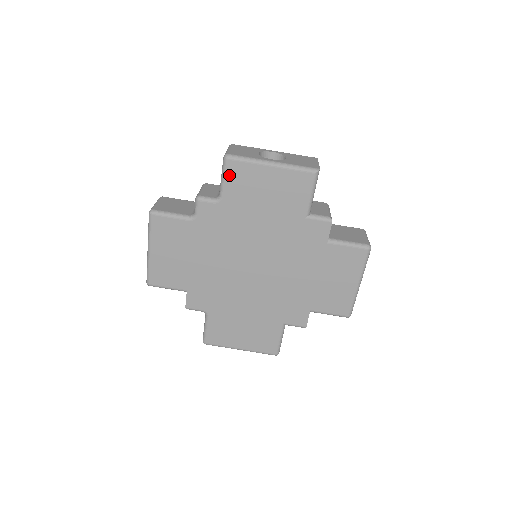
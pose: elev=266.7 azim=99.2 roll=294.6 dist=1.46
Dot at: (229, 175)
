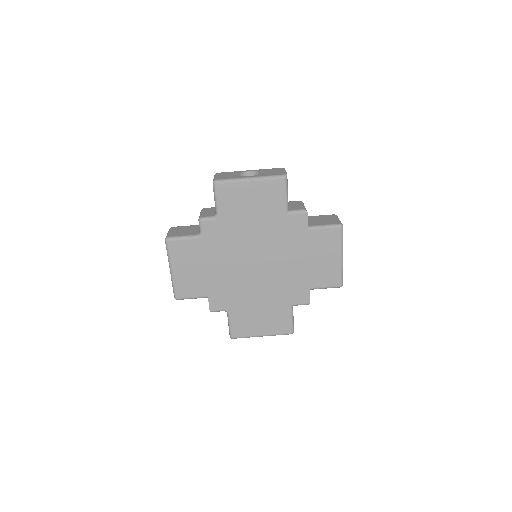
Dot at: (220, 196)
